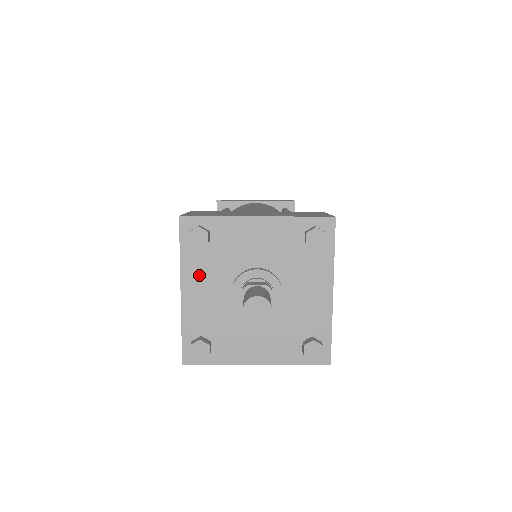
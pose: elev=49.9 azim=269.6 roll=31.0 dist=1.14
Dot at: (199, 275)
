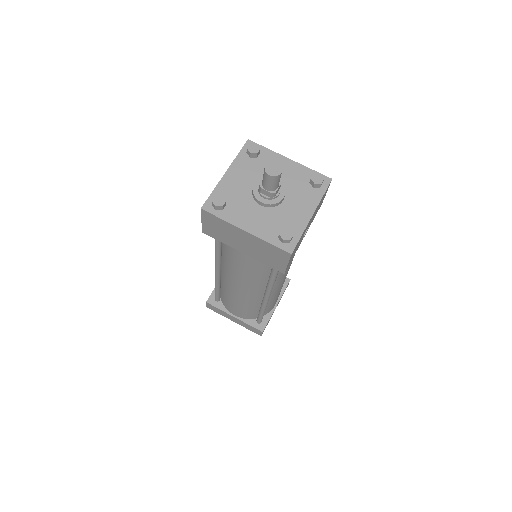
Dot at: (241, 169)
